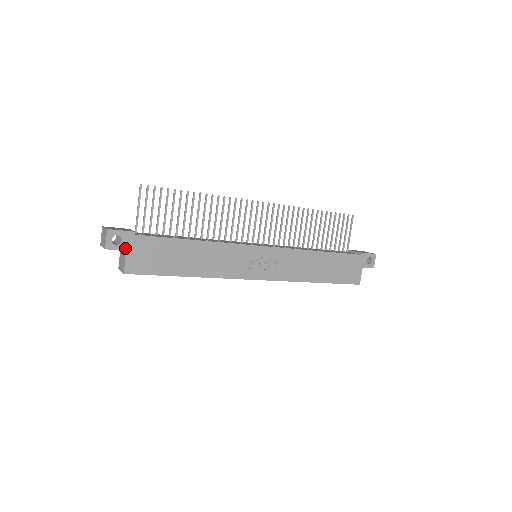
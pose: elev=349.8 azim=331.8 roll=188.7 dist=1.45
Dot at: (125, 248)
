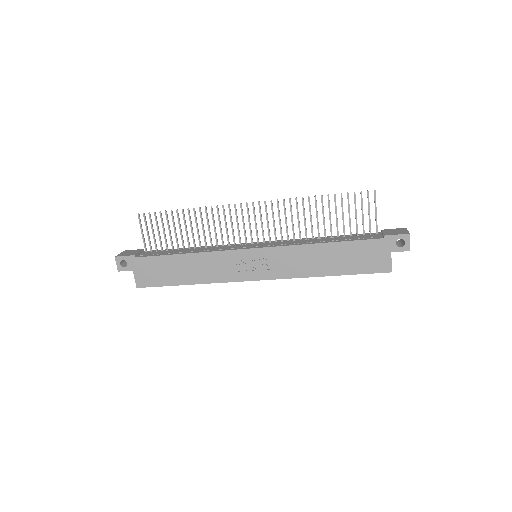
Dot at: (131, 269)
